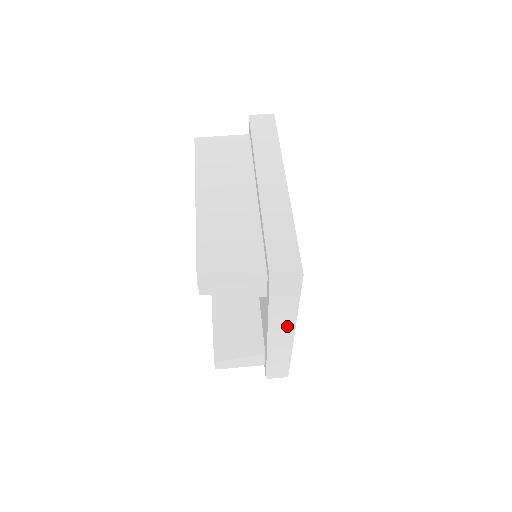
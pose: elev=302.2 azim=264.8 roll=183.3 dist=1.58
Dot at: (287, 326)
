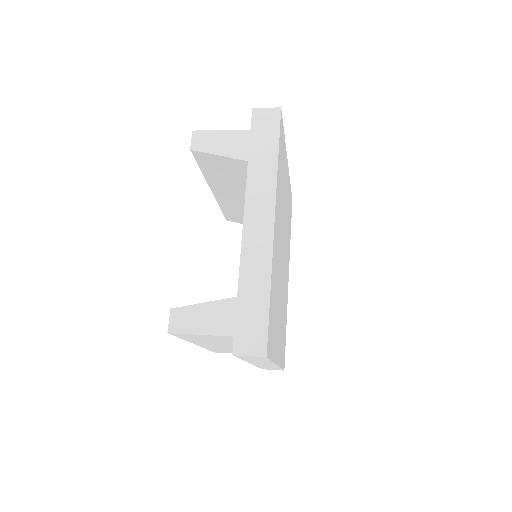
Dot at: (266, 196)
